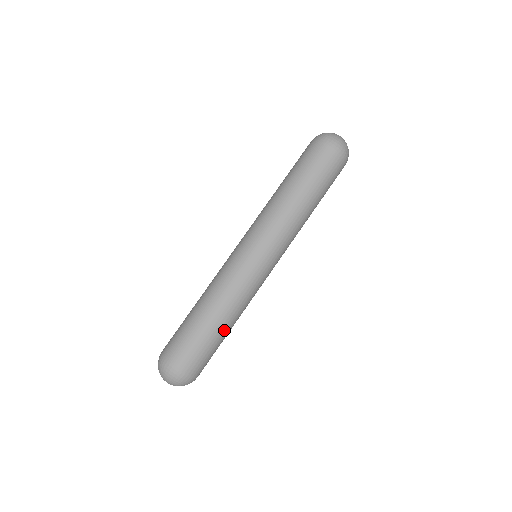
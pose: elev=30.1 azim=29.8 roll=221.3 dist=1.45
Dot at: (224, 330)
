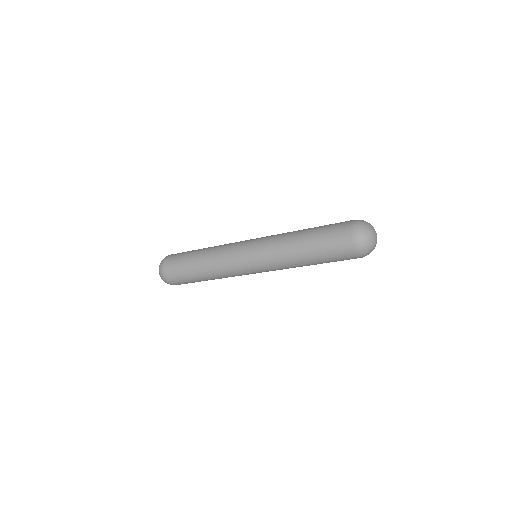
Dot at: (206, 280)
